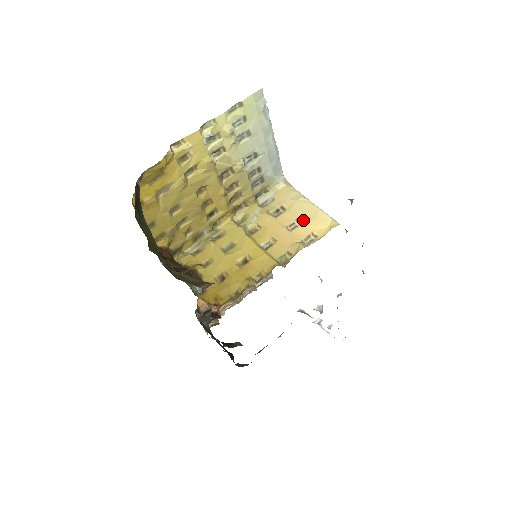
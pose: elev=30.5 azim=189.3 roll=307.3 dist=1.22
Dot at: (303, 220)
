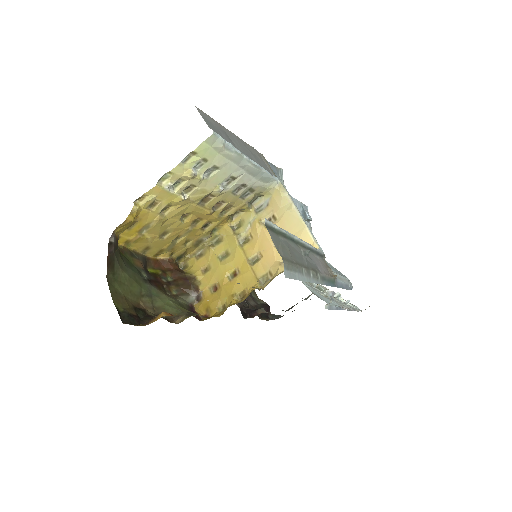
Dot at: occluded
